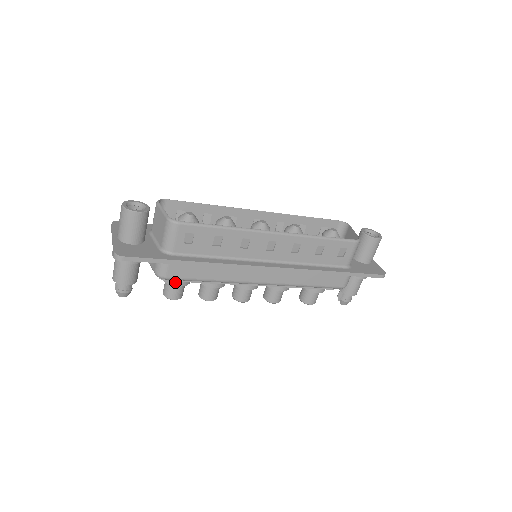
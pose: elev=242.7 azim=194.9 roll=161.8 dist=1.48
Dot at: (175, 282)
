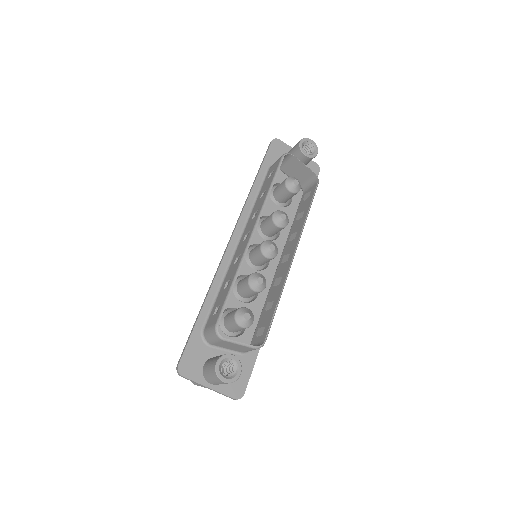
Dot at: occluded
